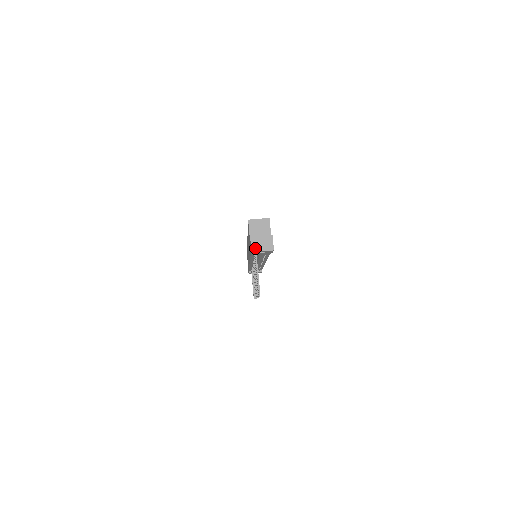
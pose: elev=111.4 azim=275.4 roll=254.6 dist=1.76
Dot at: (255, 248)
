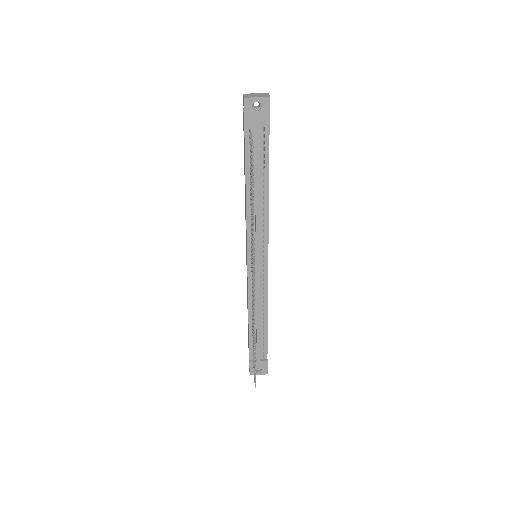
Dot at: (248, 96)
